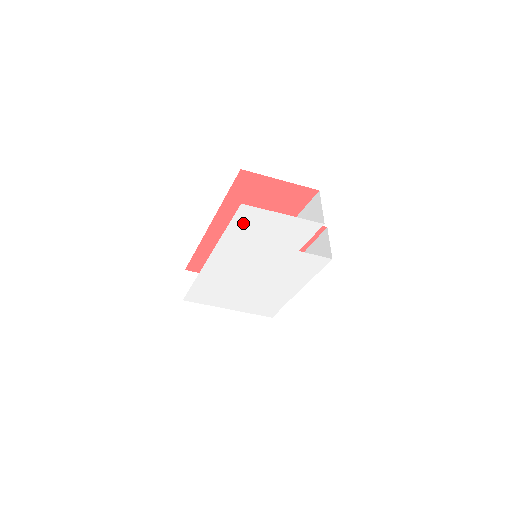
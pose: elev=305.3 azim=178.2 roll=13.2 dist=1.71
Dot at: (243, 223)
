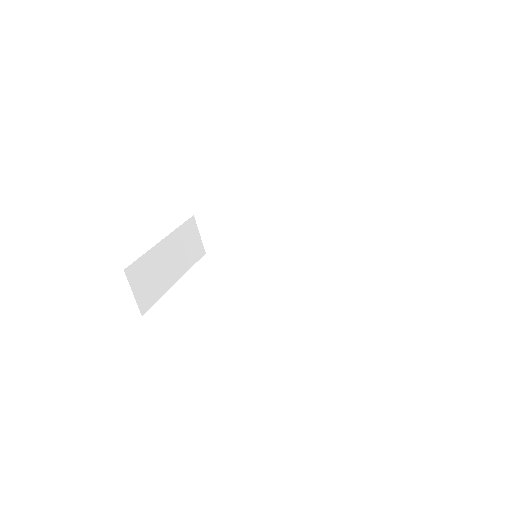
Dot at: occluded
